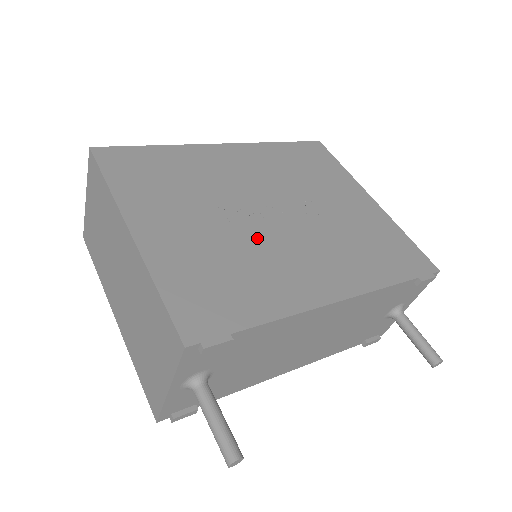
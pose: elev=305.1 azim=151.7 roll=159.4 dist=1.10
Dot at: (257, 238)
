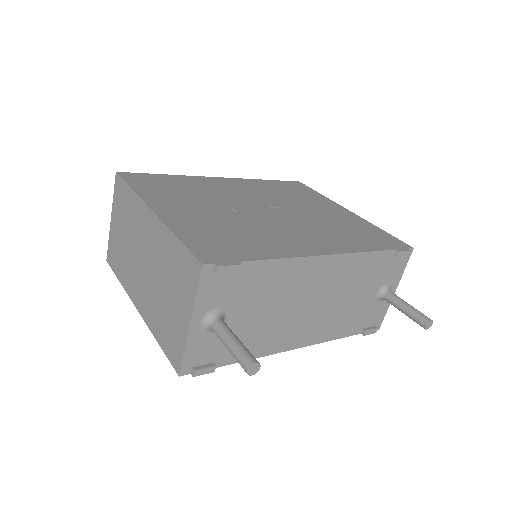
Dot at: (254, 221)
